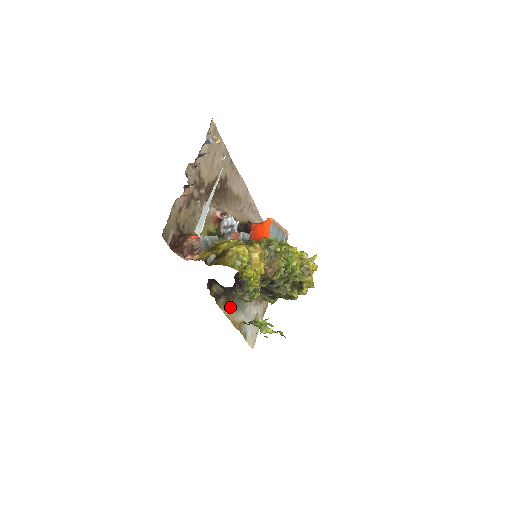
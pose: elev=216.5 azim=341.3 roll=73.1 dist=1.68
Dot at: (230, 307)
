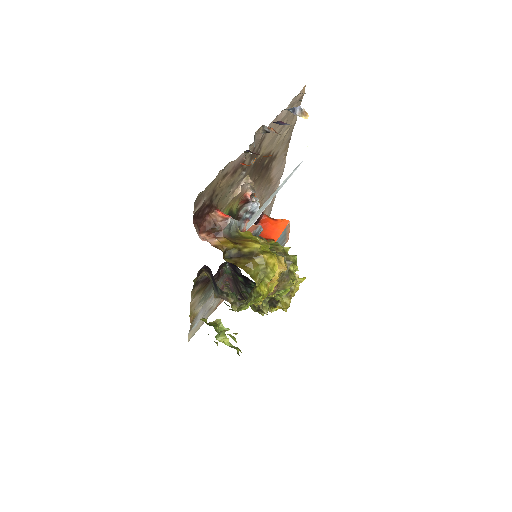
Dot at: (198, 296)
